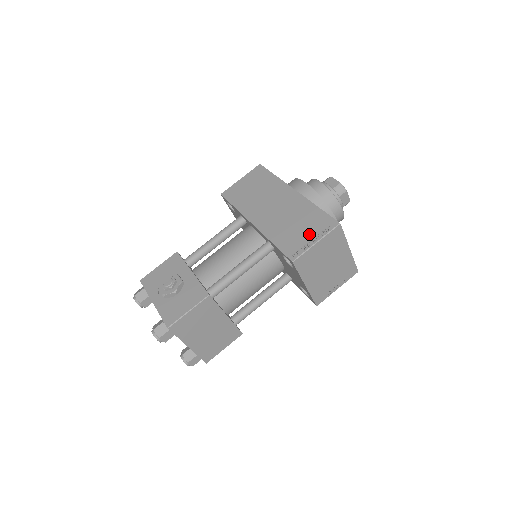
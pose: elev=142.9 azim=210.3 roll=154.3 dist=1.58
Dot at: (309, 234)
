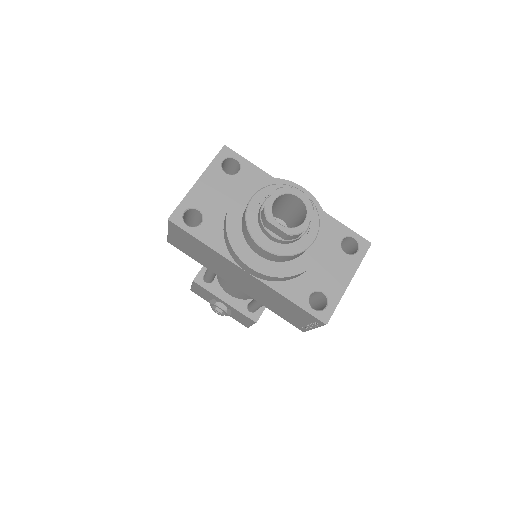
Dot at: (301, 320)
